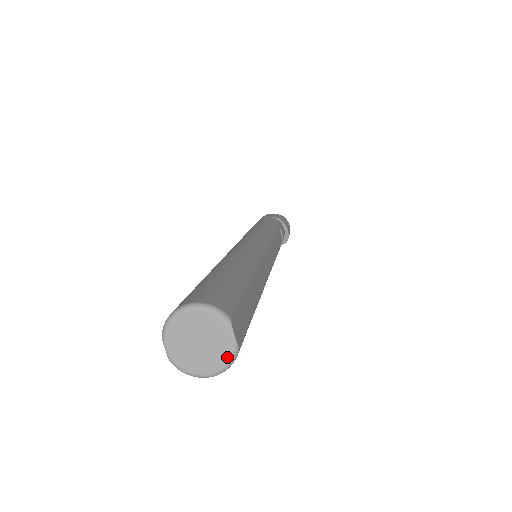
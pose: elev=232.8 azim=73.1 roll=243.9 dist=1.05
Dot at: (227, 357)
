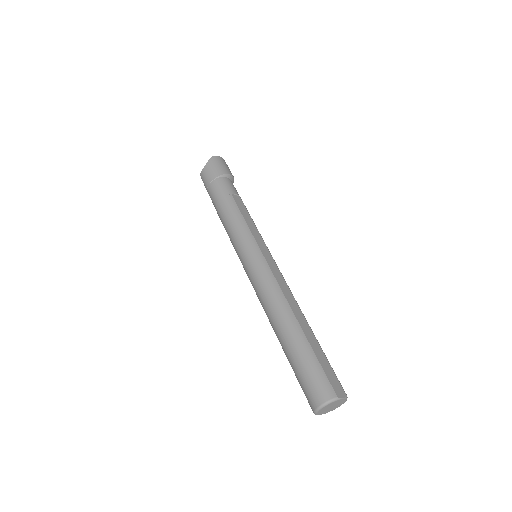
Dot at: (345, 401)
